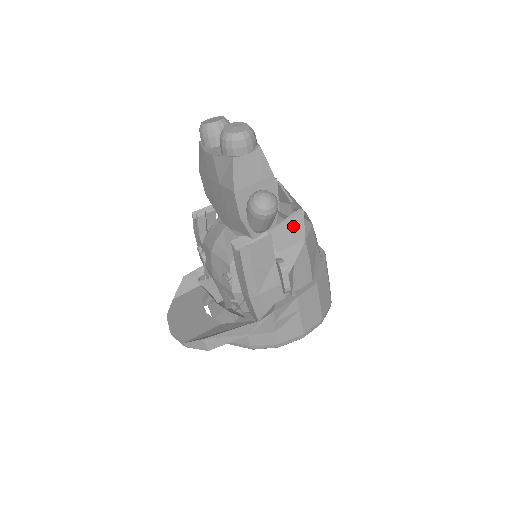
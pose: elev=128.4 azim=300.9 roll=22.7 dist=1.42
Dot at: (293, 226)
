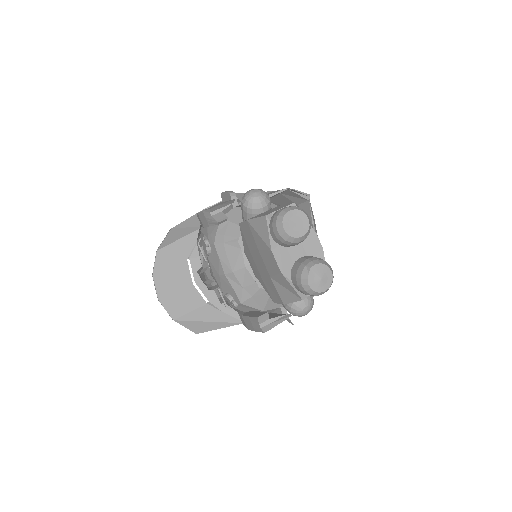
Dot at: occluded
